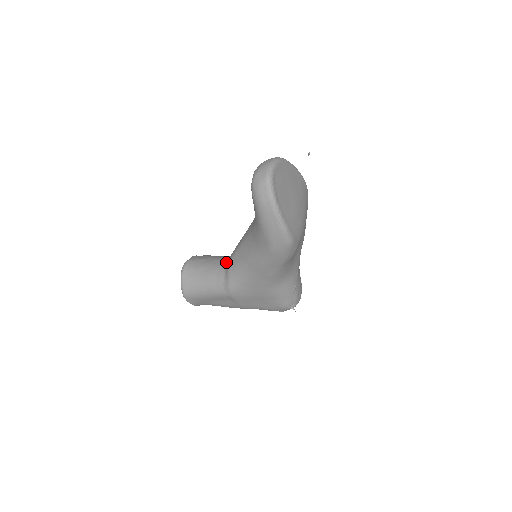
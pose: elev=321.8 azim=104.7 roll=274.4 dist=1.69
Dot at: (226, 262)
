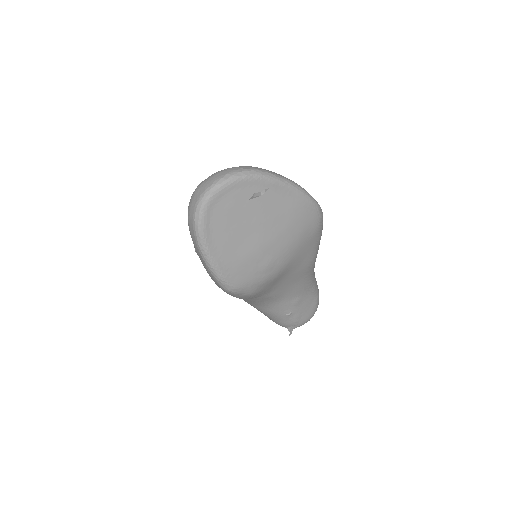
Dot at: occluded
